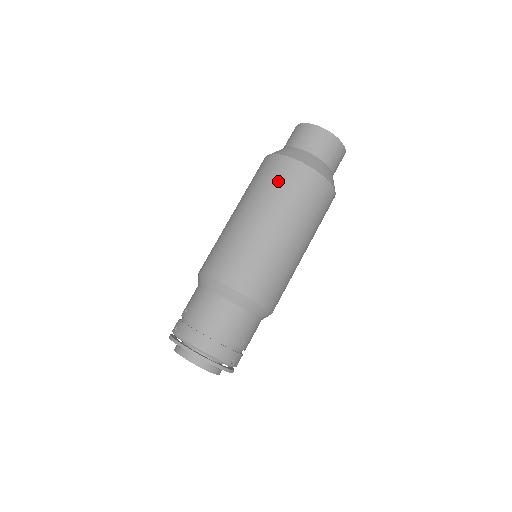
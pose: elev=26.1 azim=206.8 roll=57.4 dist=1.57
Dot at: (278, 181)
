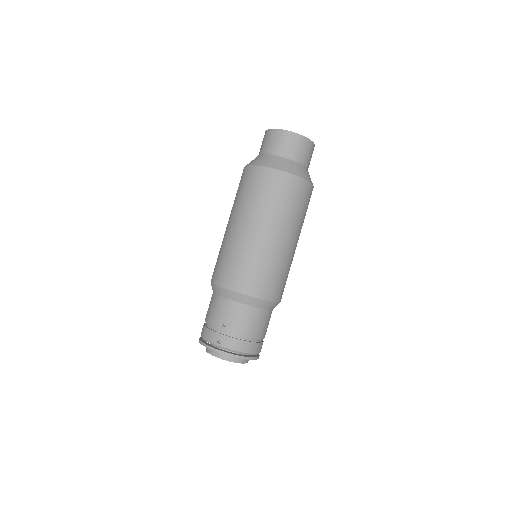
Dot at: (289, 199)
